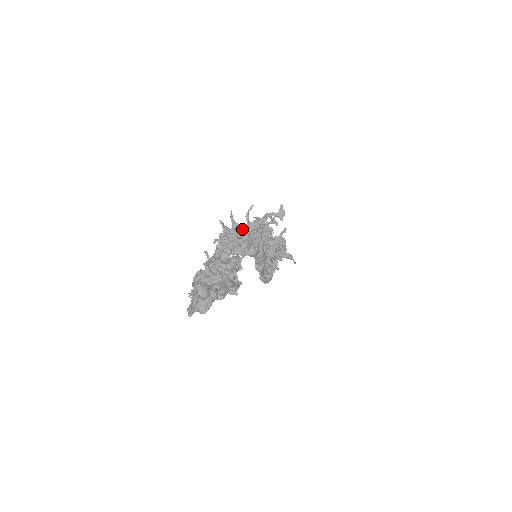
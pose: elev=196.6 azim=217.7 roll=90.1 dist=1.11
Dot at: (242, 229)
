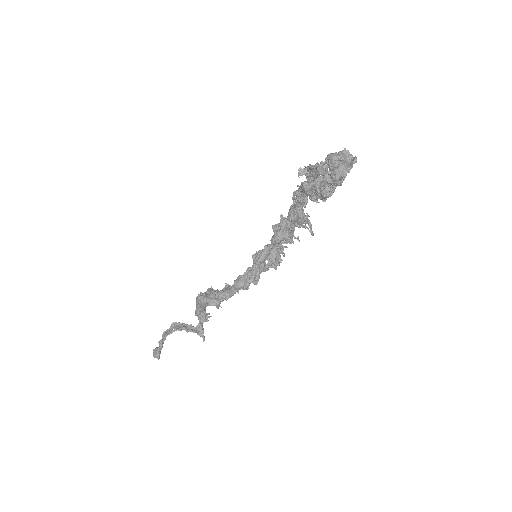
Dot at: (303, 206)
